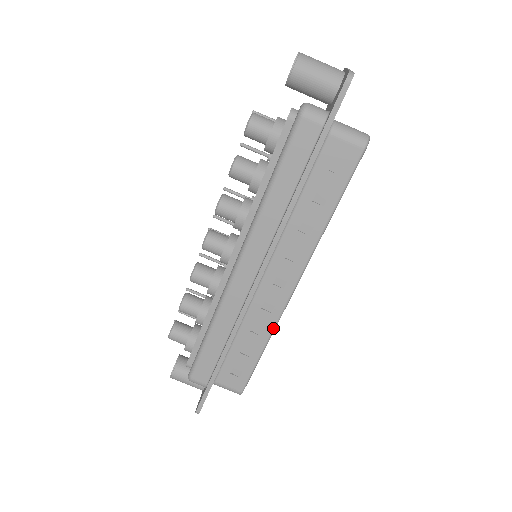
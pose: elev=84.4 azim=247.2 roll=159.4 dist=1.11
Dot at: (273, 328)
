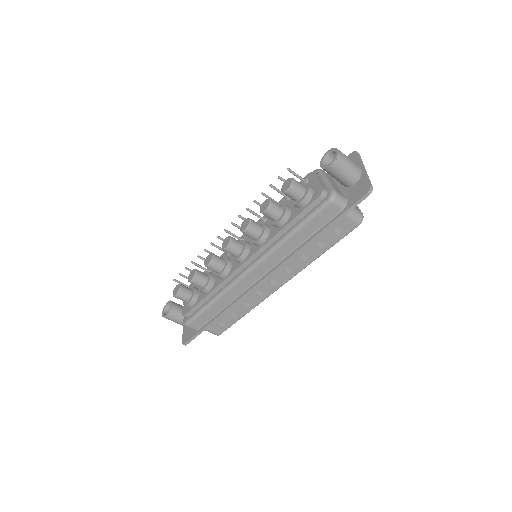
Dot at: (257, 305)
